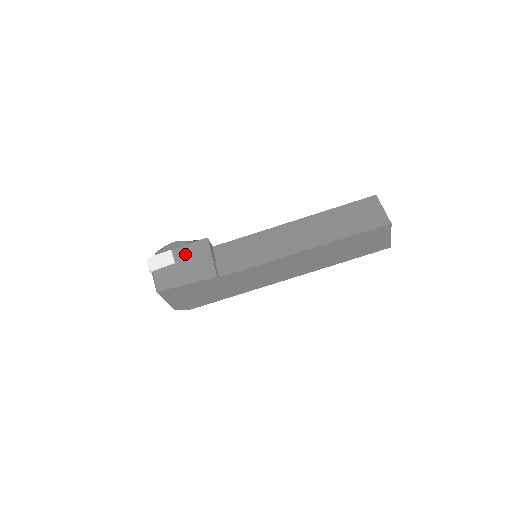
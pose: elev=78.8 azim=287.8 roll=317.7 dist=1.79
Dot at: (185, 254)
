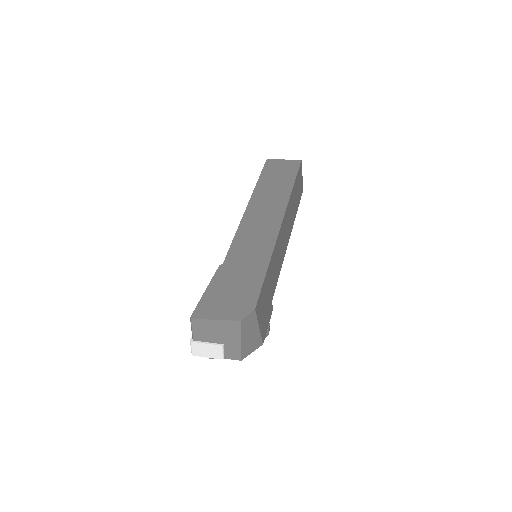
Dot at: occluded
